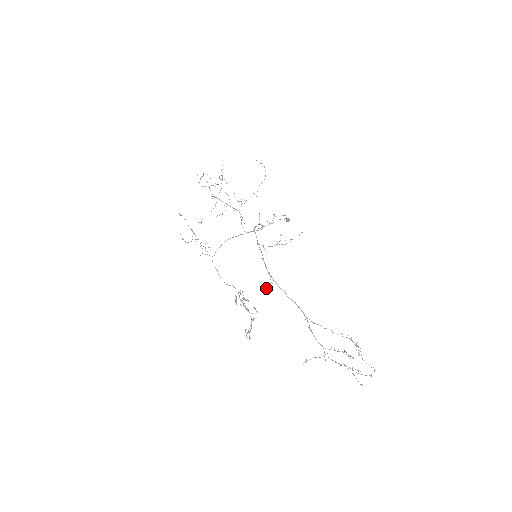
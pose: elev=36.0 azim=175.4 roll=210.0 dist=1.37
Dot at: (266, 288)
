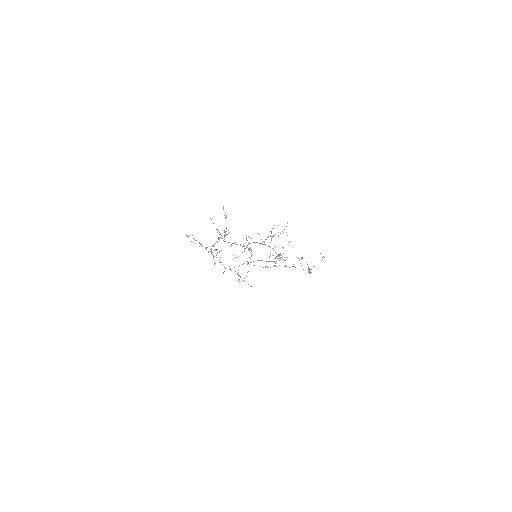
Dot at: occluded
